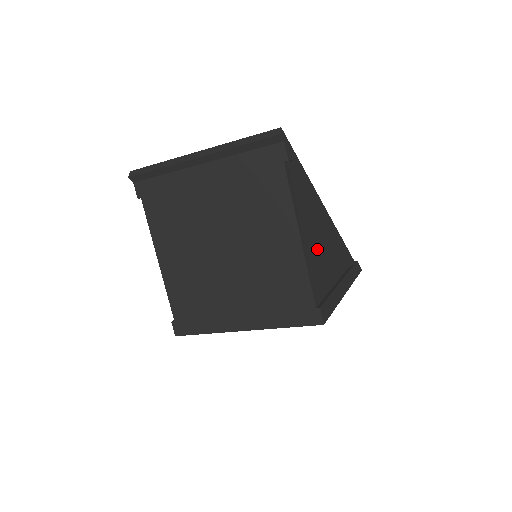
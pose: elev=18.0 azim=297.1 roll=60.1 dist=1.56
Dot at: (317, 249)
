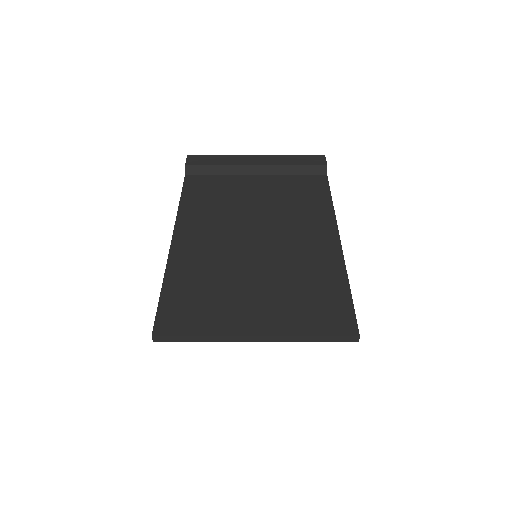
Dot at: occluded
